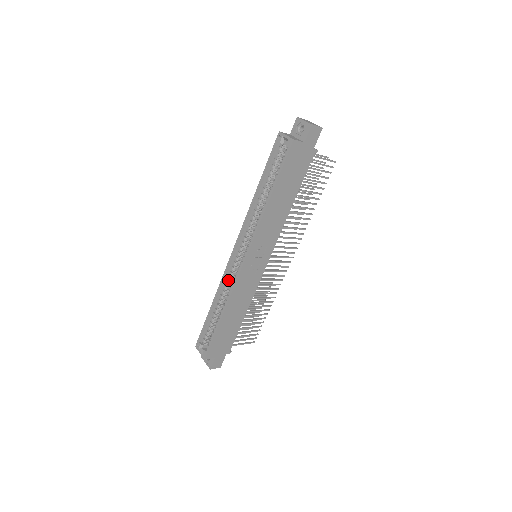
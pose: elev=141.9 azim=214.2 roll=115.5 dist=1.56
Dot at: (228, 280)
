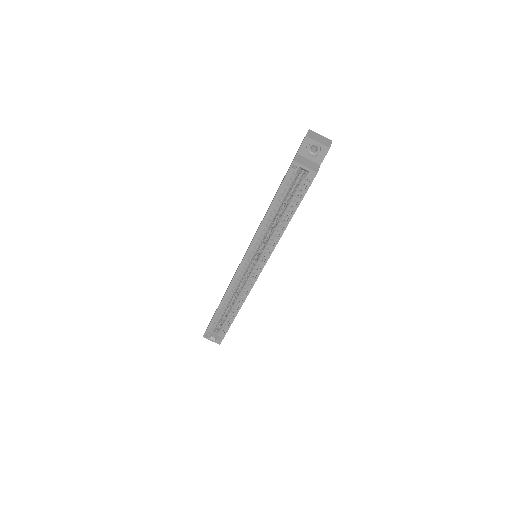
Dot at: (235, 287)
